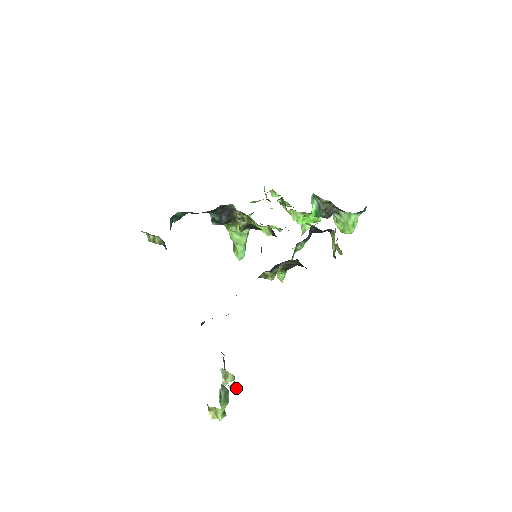
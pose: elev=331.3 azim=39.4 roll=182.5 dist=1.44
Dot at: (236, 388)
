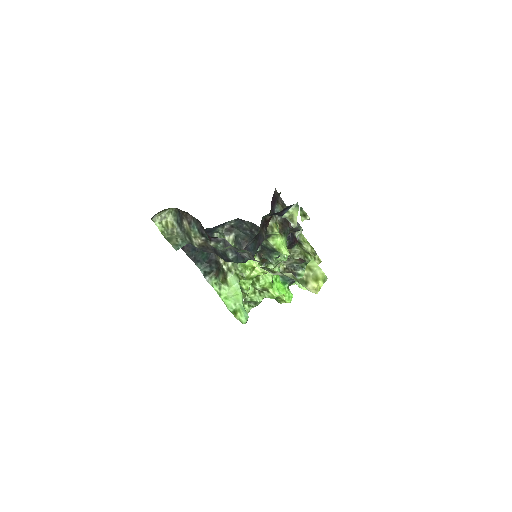
Dot at: (307, 217)
